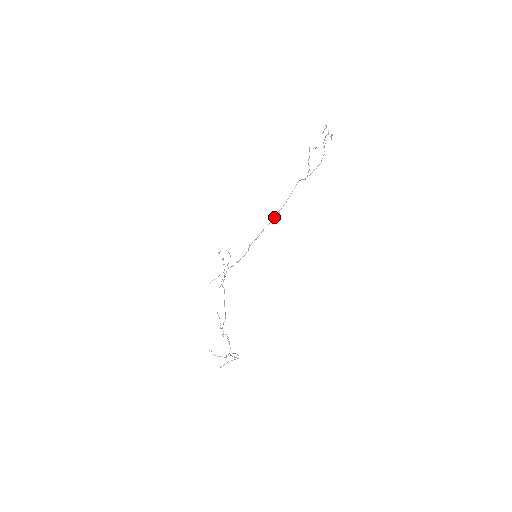
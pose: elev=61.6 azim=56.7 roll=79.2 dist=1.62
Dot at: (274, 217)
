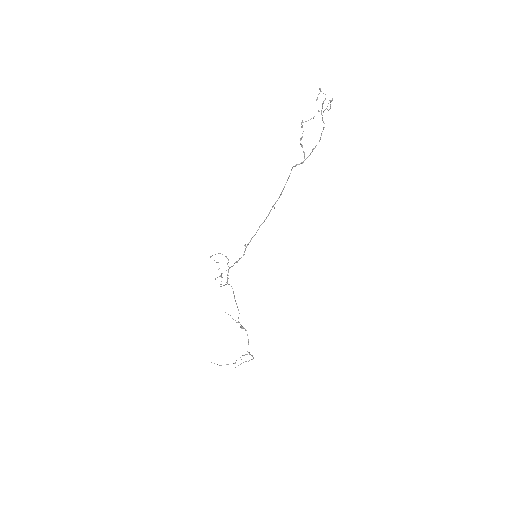
Dot at: (269, 212)
